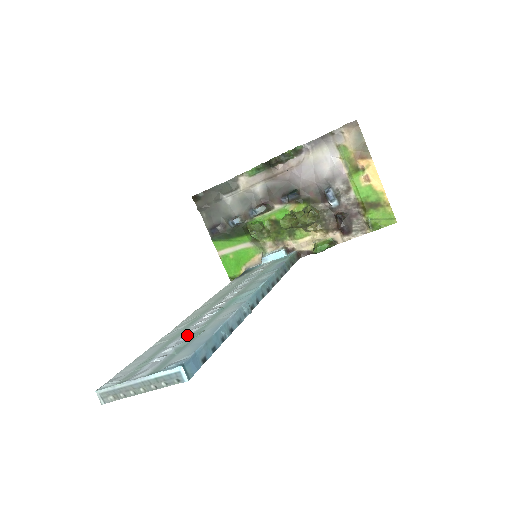
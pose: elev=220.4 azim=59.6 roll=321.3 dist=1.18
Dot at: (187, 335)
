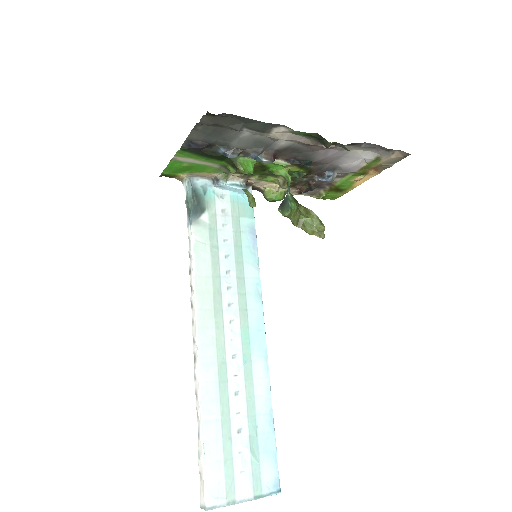
Dot at: (242, 419)
